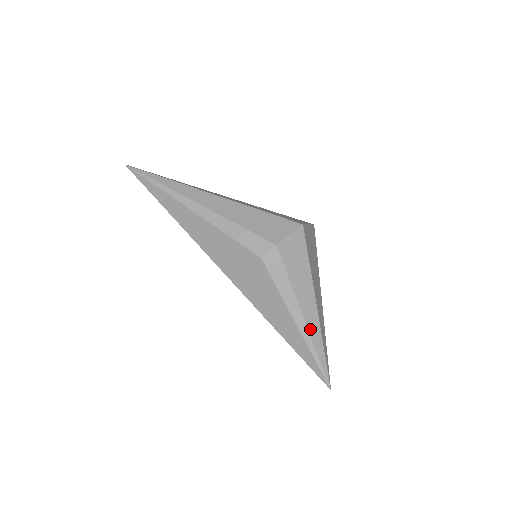
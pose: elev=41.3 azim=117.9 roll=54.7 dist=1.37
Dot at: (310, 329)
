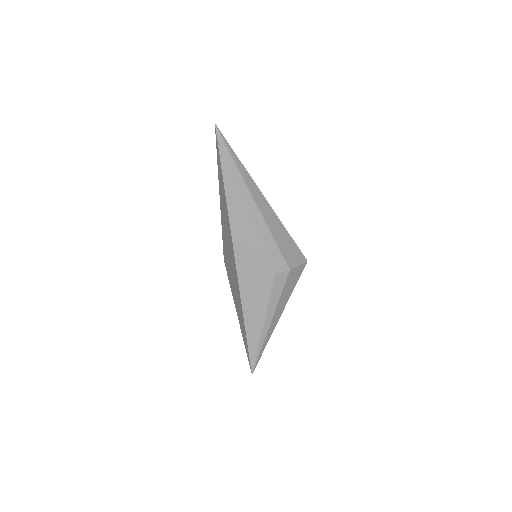
Dot at: (268, 333)
